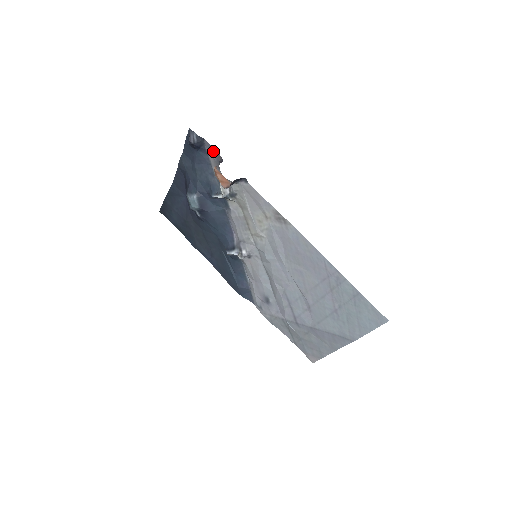
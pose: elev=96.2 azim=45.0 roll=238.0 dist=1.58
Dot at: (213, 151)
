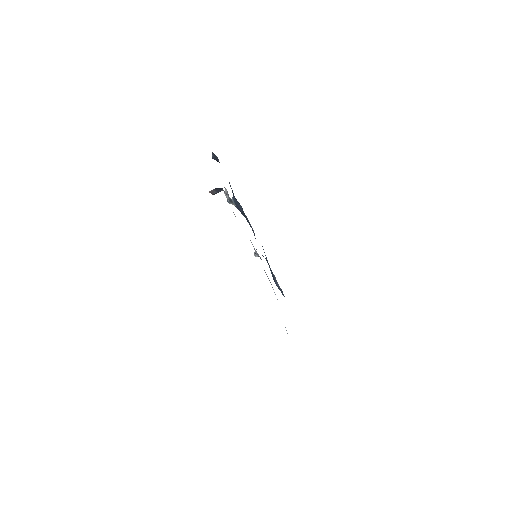
Dot at: occluded
